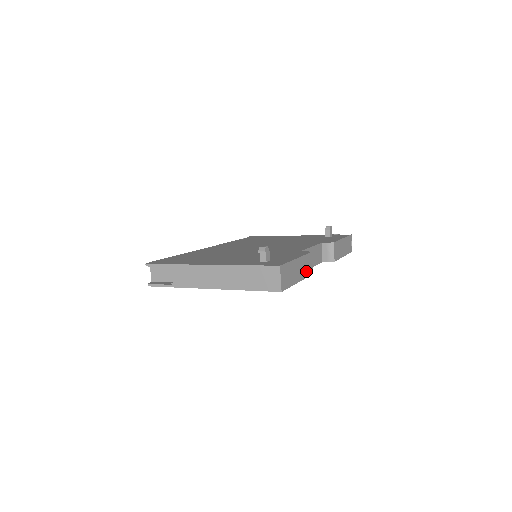
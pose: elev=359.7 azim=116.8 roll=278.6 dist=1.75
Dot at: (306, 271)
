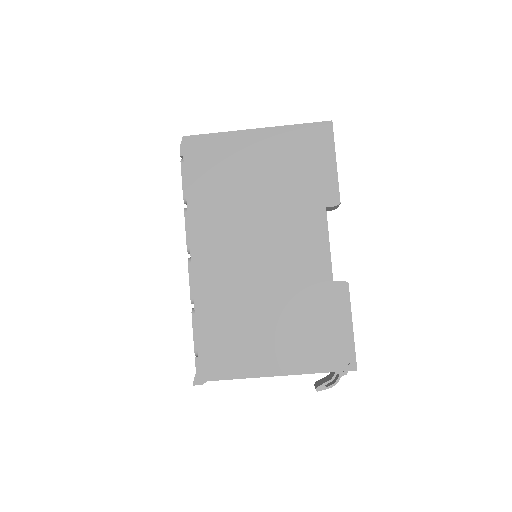
Dot at: occluded
